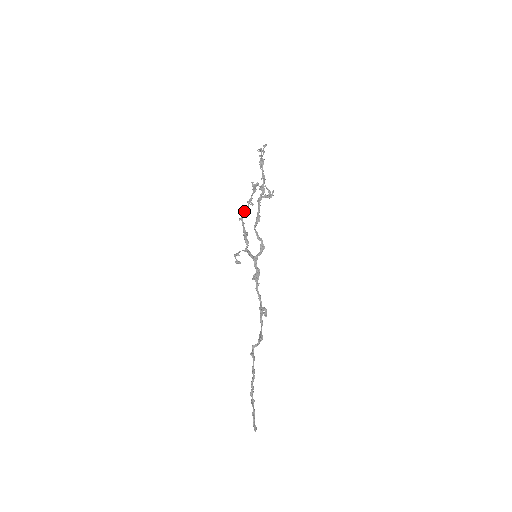
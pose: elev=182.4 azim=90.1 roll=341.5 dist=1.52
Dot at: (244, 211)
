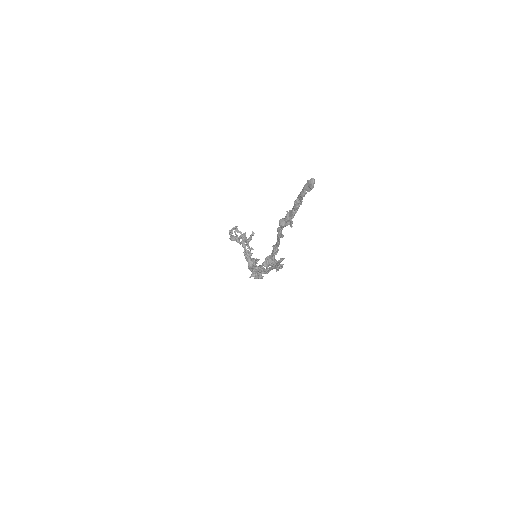
Dot at: (238, 242)
